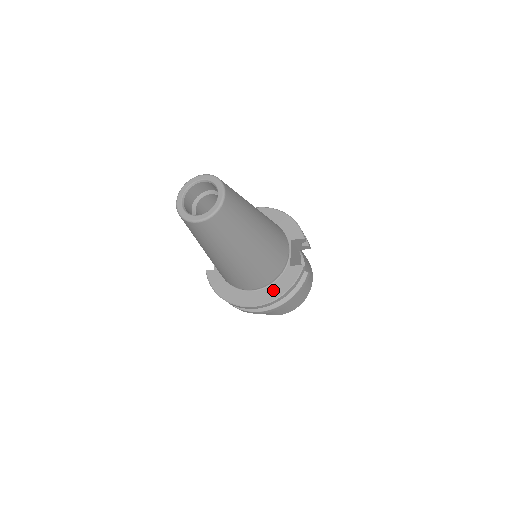
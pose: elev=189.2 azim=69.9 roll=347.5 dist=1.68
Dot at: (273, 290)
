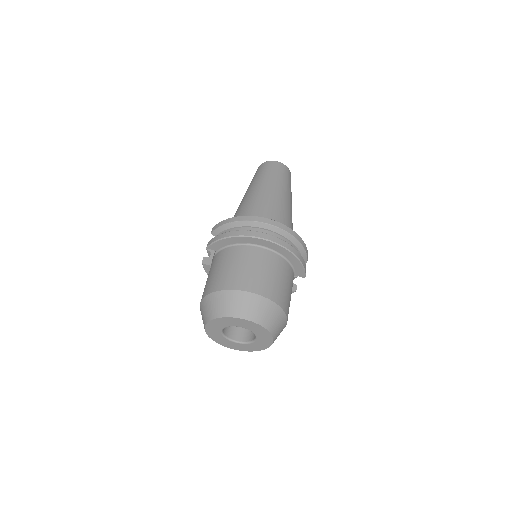
Dot at: occluded
